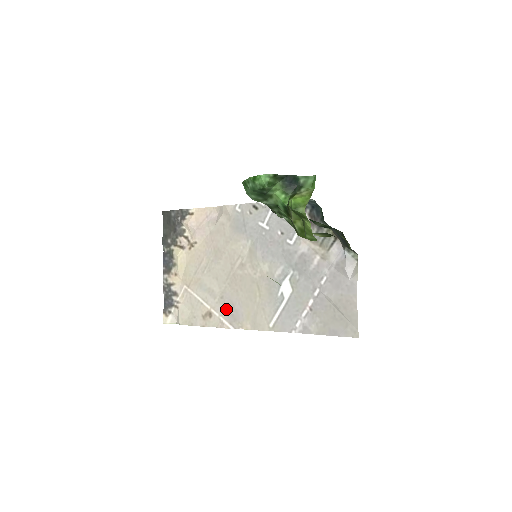
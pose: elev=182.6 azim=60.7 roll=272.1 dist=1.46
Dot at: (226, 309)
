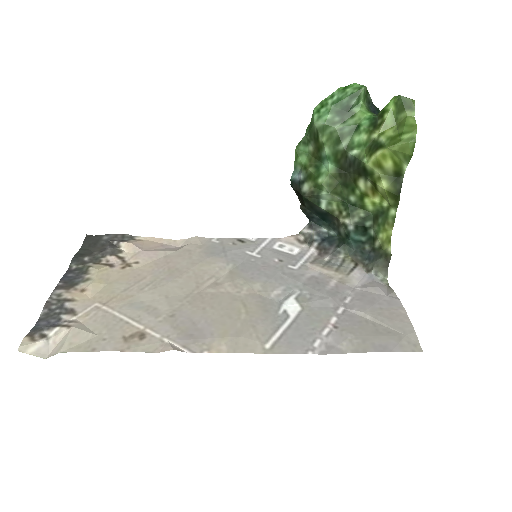
Dot at: (178, 328)
